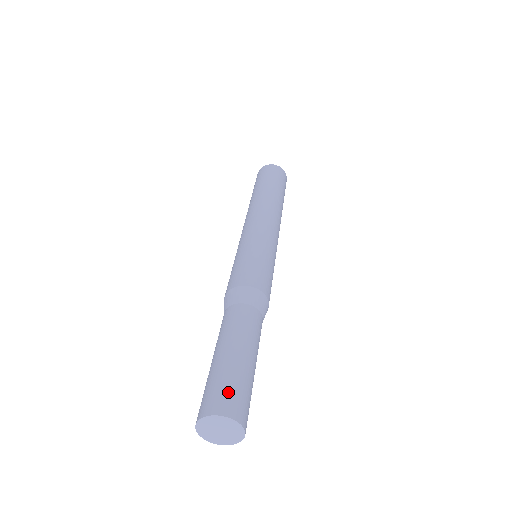
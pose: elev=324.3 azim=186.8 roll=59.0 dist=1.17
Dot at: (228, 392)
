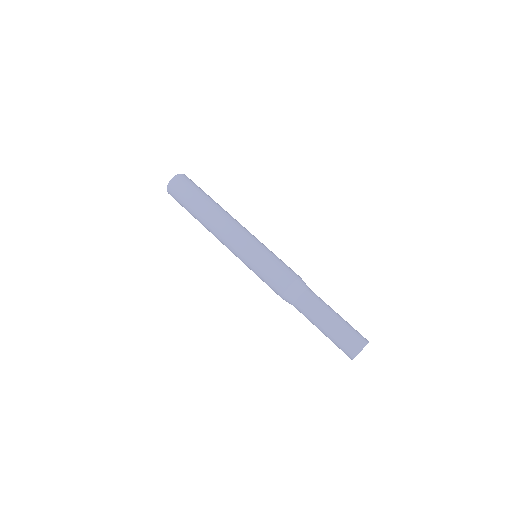
Dot at: (352, 339)
